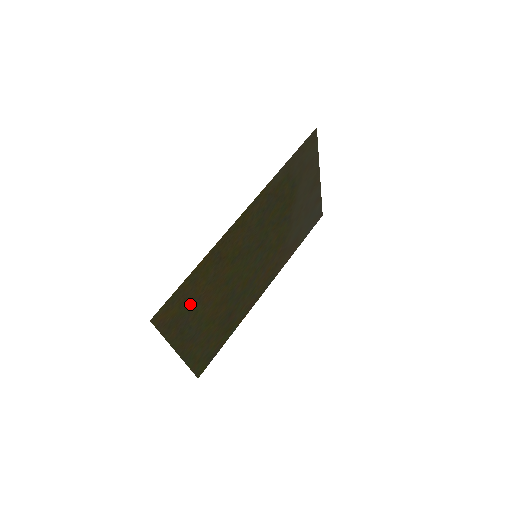
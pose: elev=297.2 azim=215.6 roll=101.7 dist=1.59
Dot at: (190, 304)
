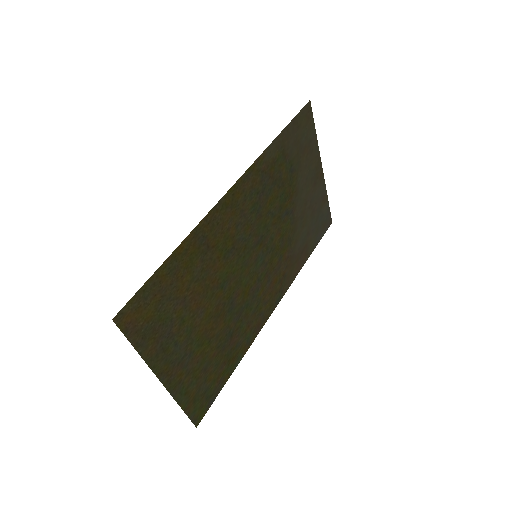
Dot at: (172, 307)
